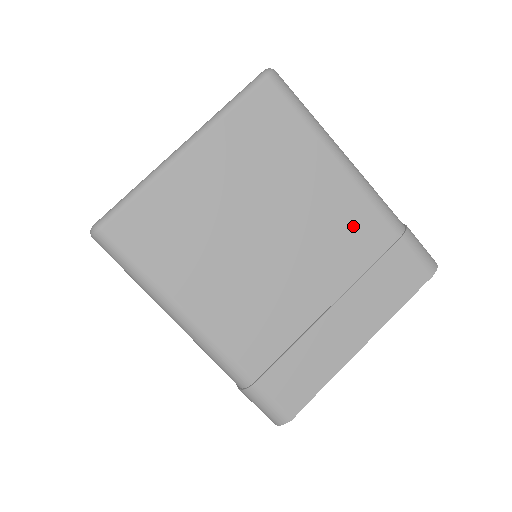
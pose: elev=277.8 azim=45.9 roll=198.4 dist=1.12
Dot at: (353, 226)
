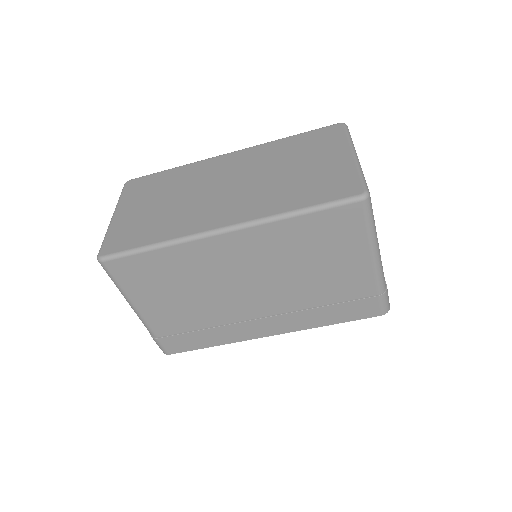
Dot at: occluded
